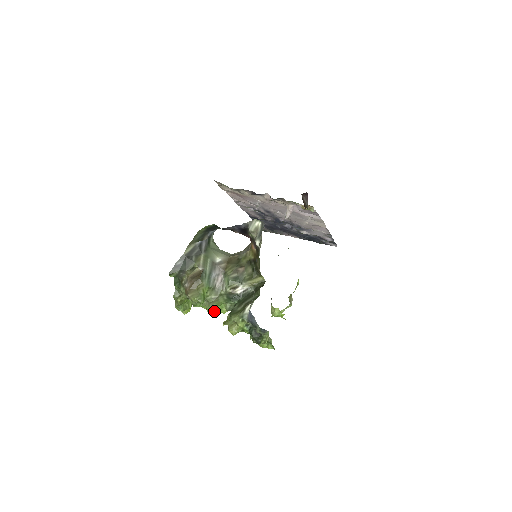
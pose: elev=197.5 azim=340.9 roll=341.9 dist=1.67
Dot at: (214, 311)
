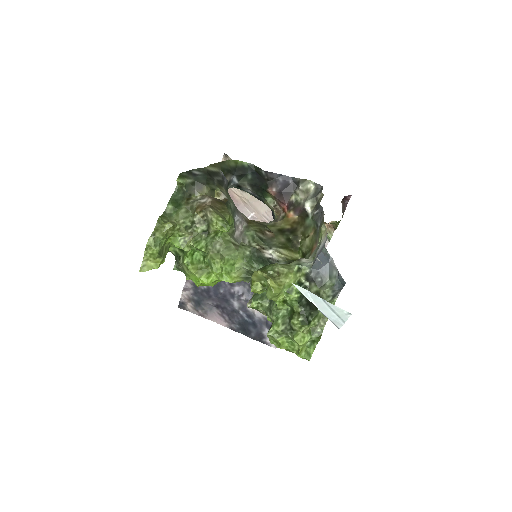
Dot at: (222, 267)
